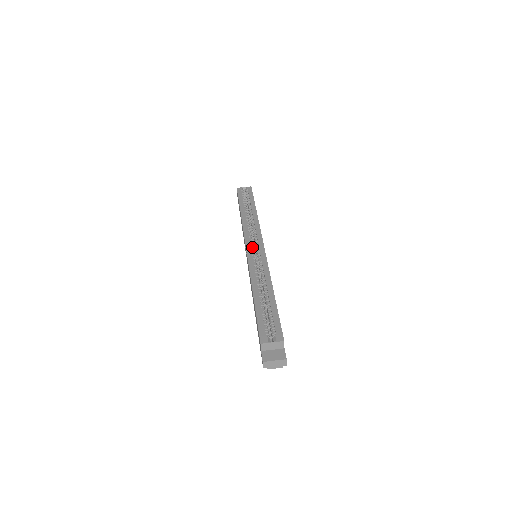
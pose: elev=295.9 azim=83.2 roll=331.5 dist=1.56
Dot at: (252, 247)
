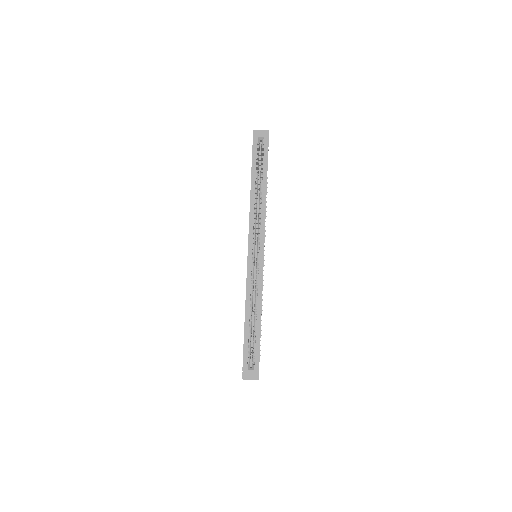
Dot at: (253, 251)
